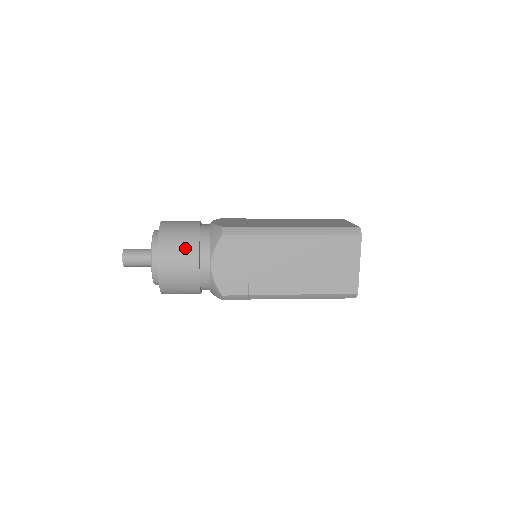
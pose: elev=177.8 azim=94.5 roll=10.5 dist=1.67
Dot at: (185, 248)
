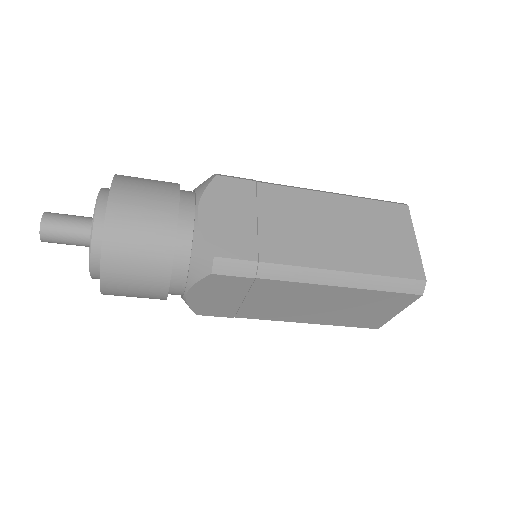
Dot at: (157, 186)
